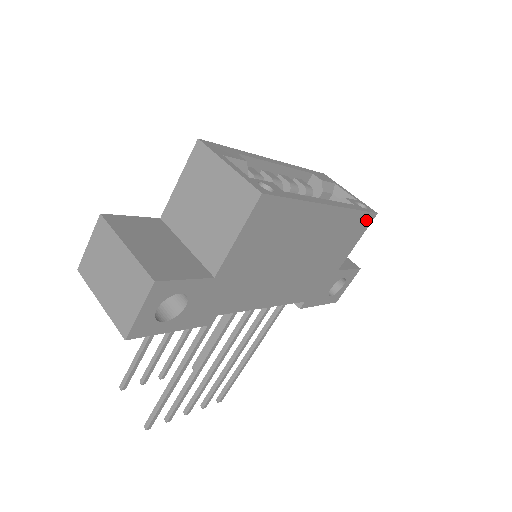
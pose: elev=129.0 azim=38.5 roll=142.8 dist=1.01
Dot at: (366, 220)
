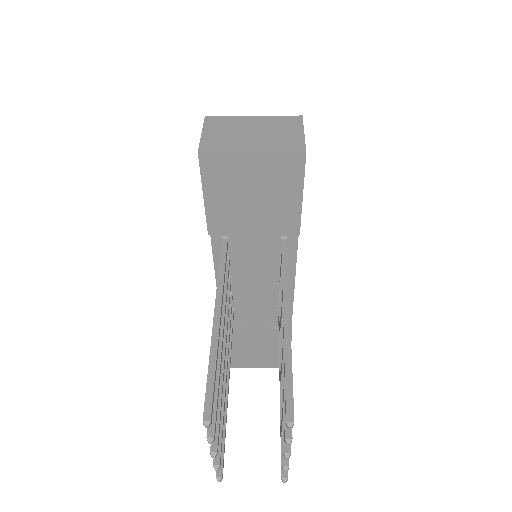
Dot at: occluded
